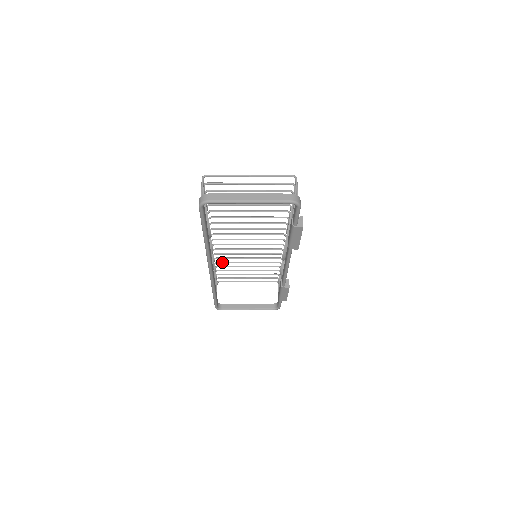
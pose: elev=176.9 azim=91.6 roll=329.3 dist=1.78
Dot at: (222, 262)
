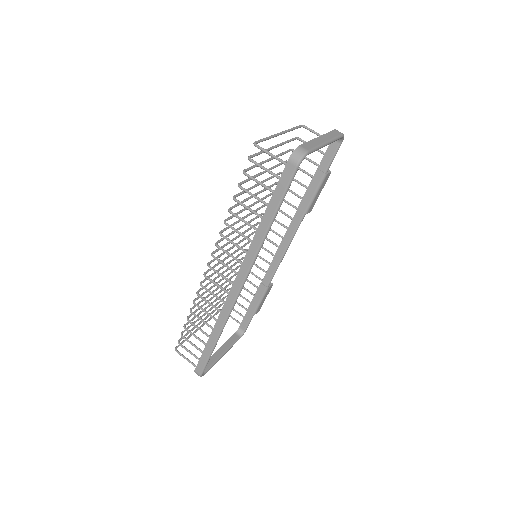
Dot at: occluded
